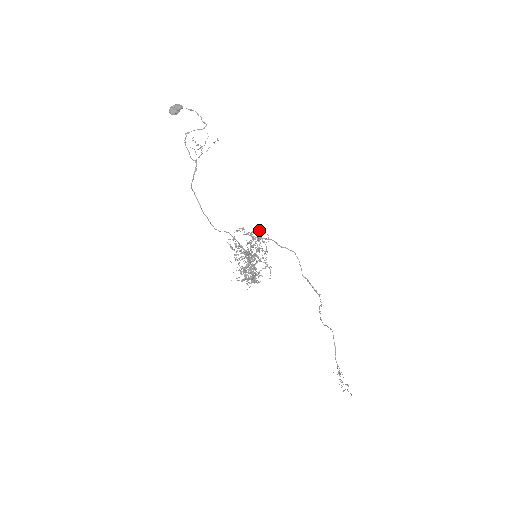
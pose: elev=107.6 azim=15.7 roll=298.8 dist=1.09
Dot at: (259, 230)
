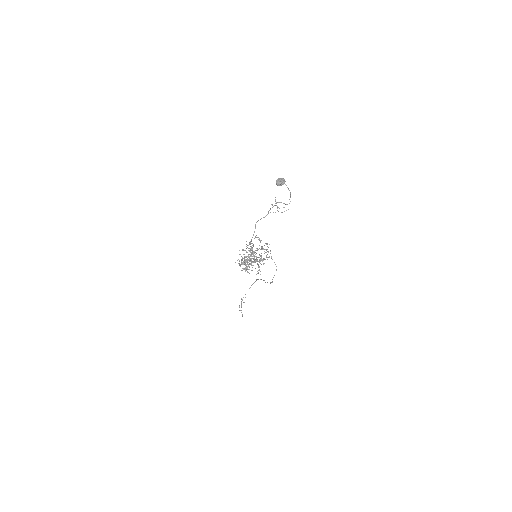
Dot at: occluded
